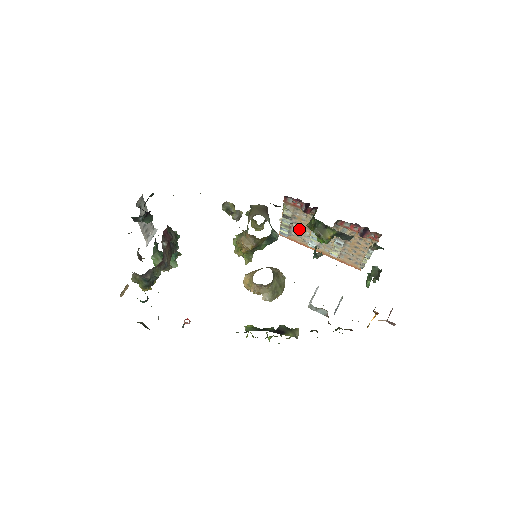
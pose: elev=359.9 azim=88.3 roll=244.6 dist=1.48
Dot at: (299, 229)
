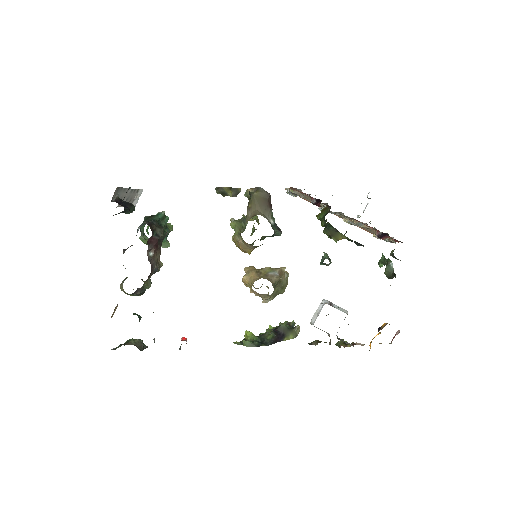
Dot at: (309, 199)
